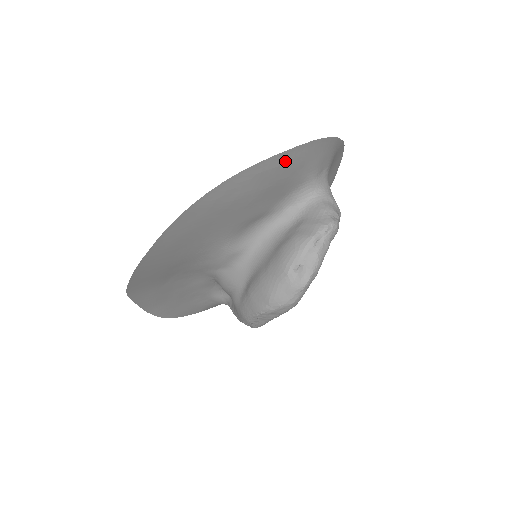
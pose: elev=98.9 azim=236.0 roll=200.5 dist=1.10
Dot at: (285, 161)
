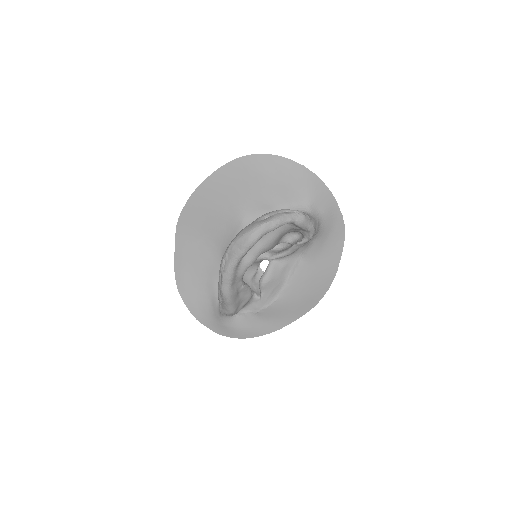
Dot at: (294, 169)
